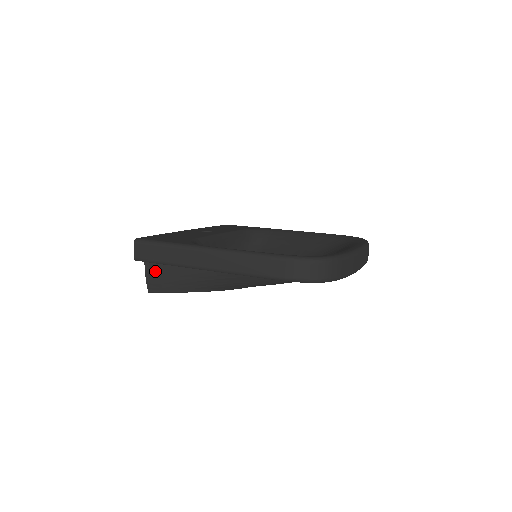
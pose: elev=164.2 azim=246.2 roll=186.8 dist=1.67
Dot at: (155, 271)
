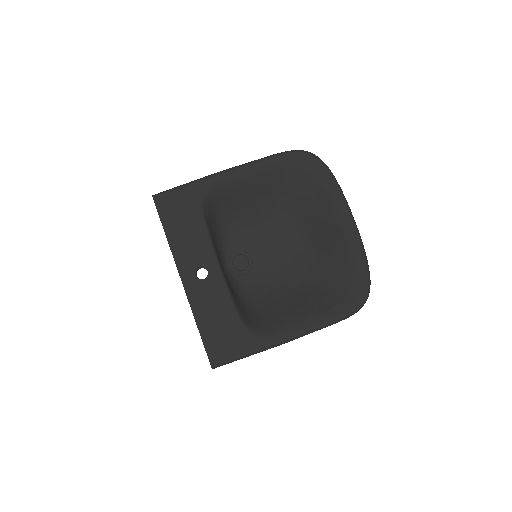
Dot at: occluded
